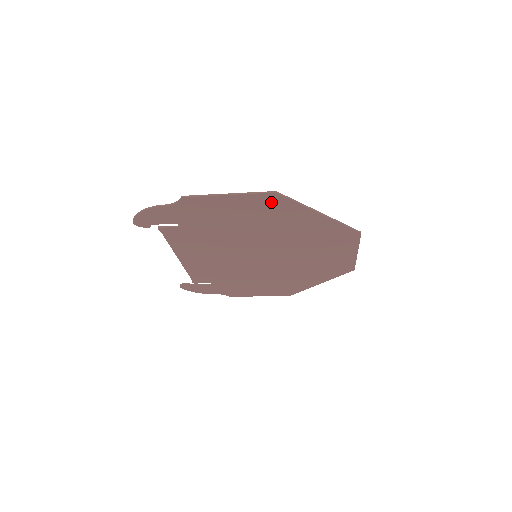
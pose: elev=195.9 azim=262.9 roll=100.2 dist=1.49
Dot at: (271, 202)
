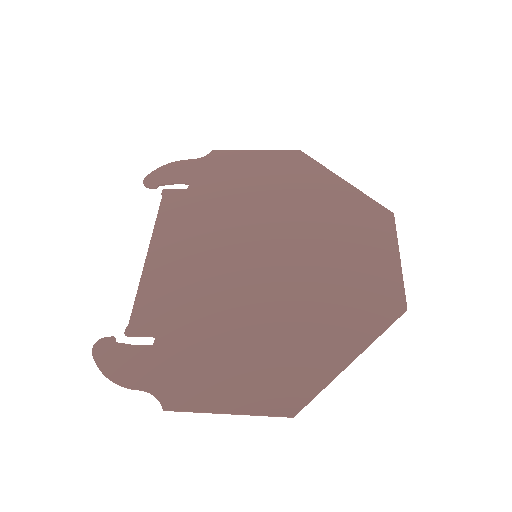
Dot at: (285, 394)
